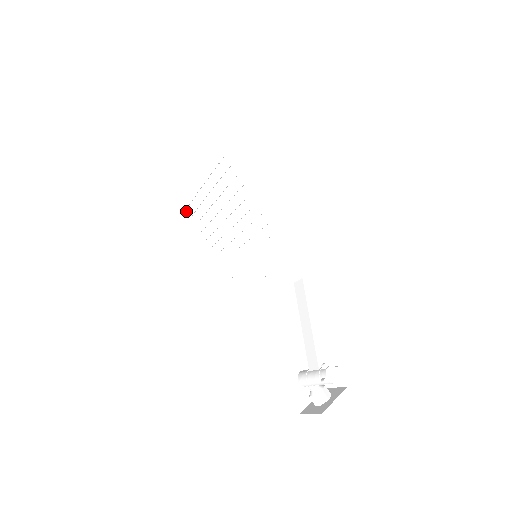
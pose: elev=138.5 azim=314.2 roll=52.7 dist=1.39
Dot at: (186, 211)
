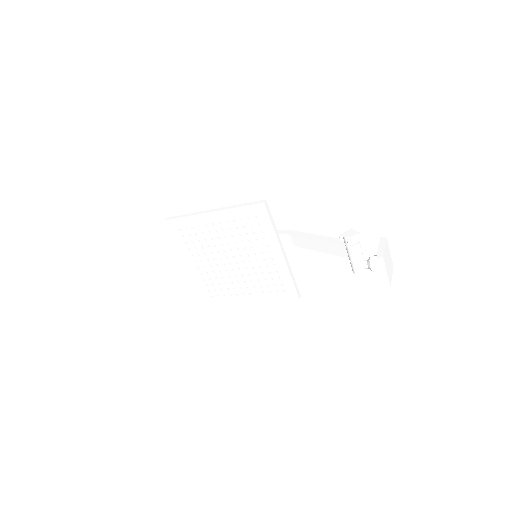
Dot at: (215, 300)
